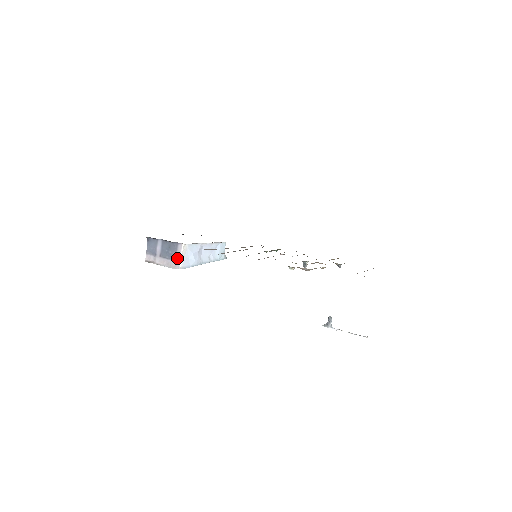
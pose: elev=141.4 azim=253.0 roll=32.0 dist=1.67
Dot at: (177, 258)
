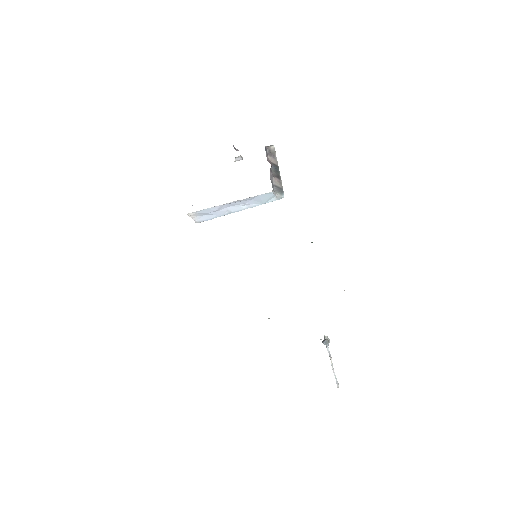
Dot at: occluded
